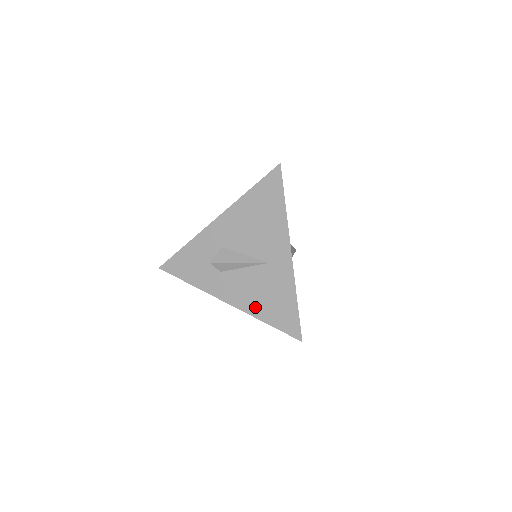
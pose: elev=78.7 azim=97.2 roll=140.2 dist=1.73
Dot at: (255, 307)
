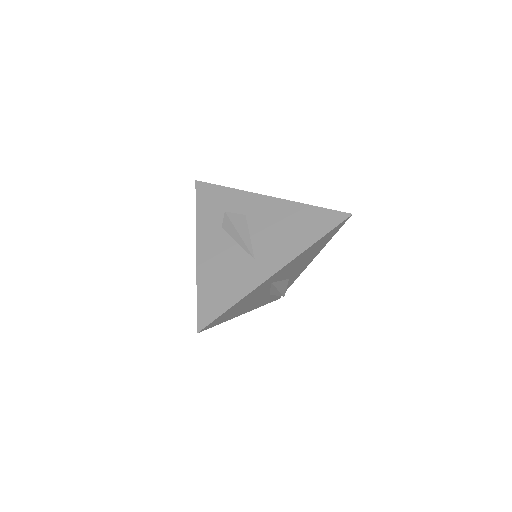
Dot at: (207, 274)
